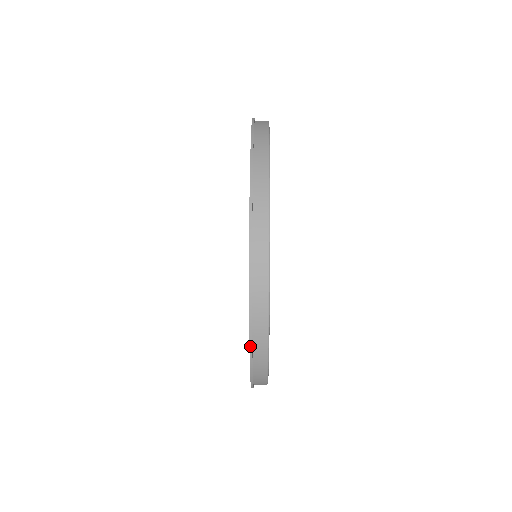
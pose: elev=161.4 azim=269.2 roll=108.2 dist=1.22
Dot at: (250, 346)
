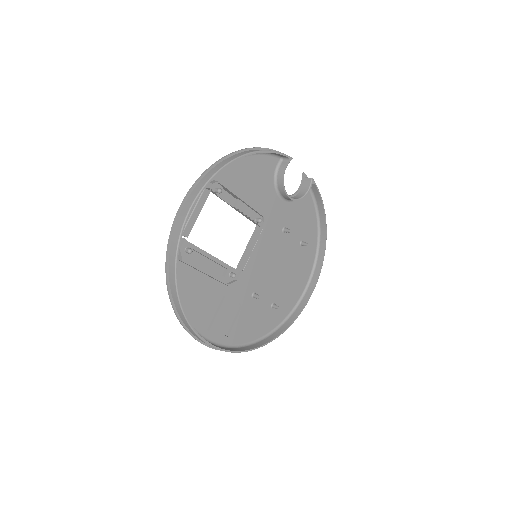
Dot at: (166, 272)
